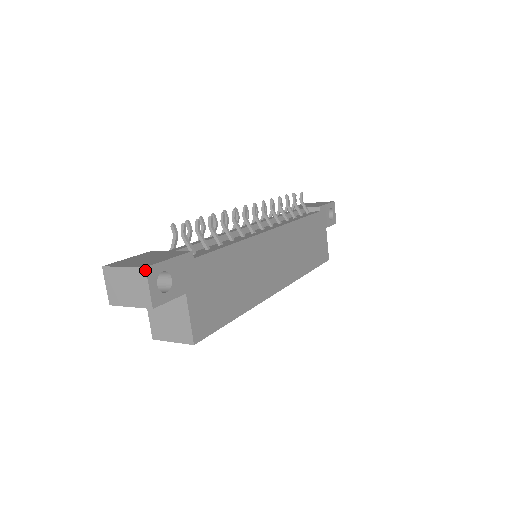
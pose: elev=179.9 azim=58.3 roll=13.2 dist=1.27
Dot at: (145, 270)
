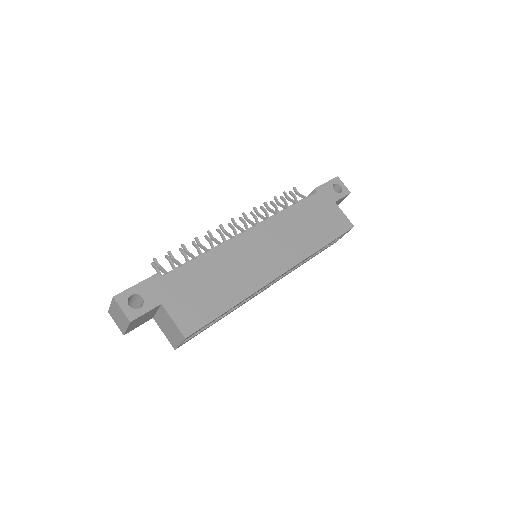
Dot at: (114, 299)
